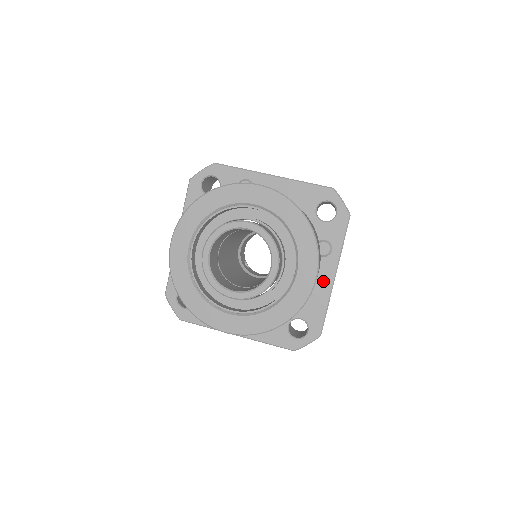
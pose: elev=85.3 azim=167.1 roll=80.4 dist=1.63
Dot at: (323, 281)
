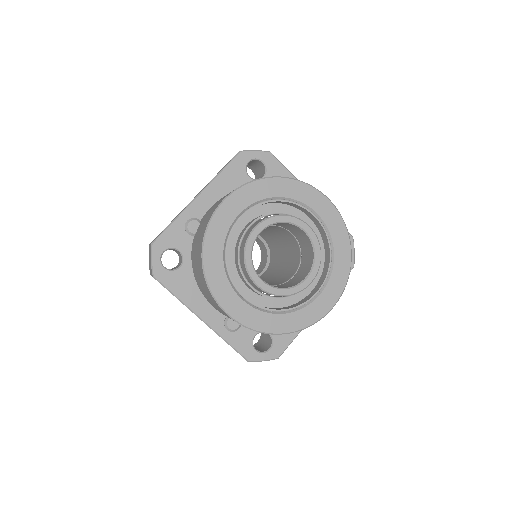
Dot at: occluded
